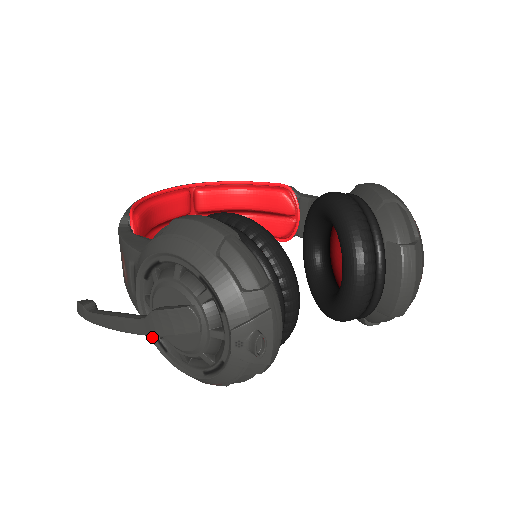
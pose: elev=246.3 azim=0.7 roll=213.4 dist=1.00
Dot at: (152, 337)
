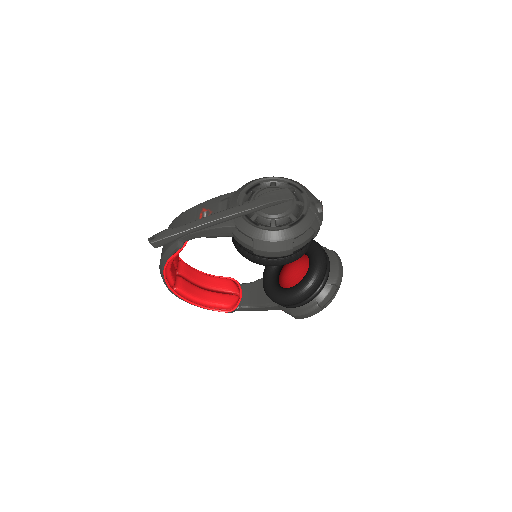
Dot at: (247, 221)
